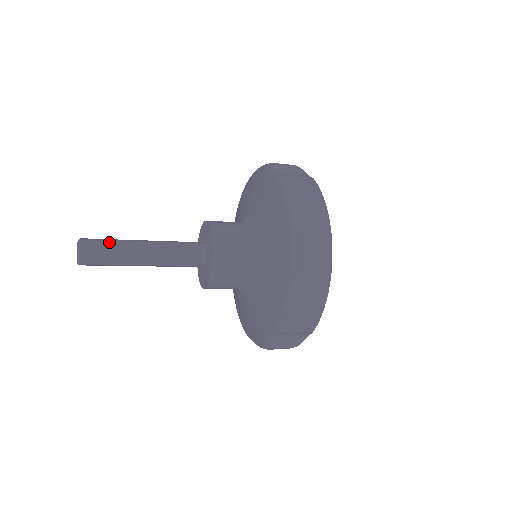
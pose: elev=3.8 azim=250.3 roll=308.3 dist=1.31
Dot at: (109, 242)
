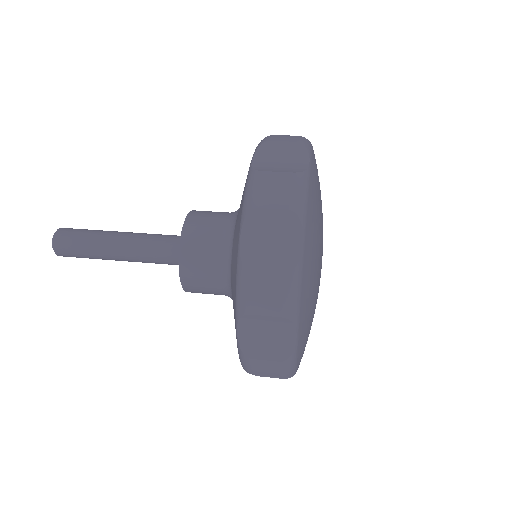
Dot at: (82, 235)
